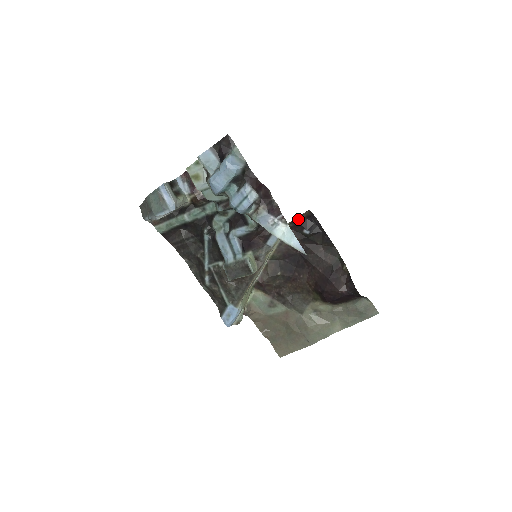
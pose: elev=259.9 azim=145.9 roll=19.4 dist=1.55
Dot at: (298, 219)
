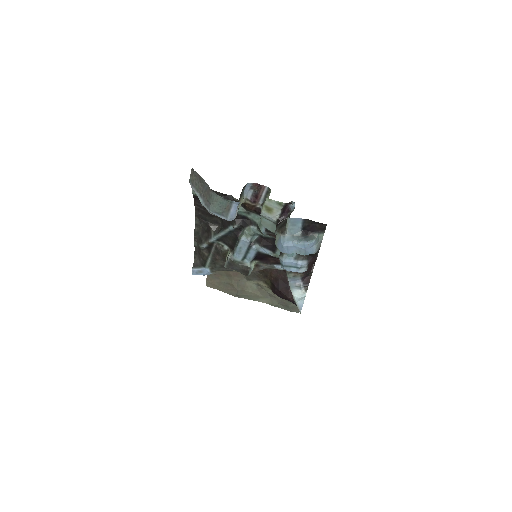
Dot at: occluded
